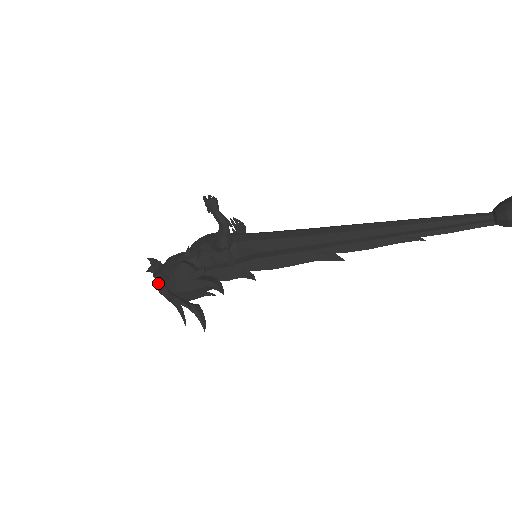
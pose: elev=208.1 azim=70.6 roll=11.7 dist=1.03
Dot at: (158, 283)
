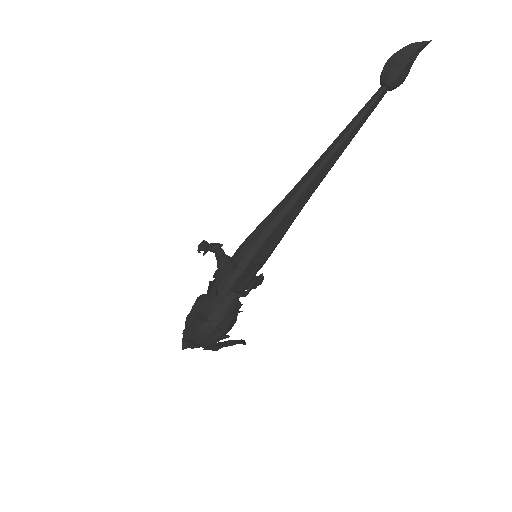
Dot at: (186, 331)
